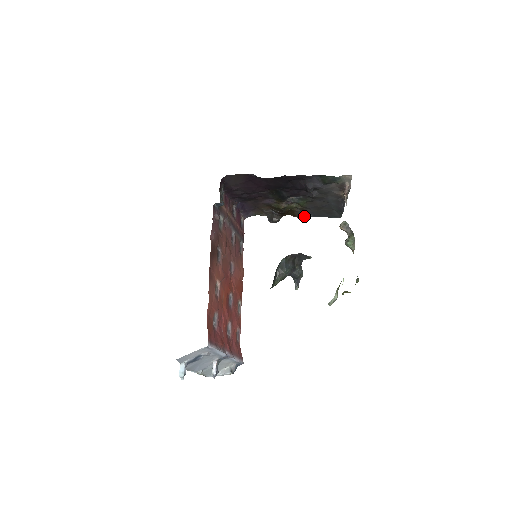
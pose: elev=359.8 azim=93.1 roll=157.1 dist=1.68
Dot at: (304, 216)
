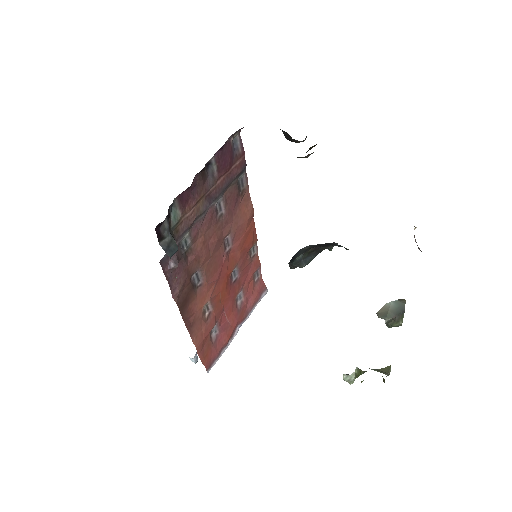
Dot at: occluded
